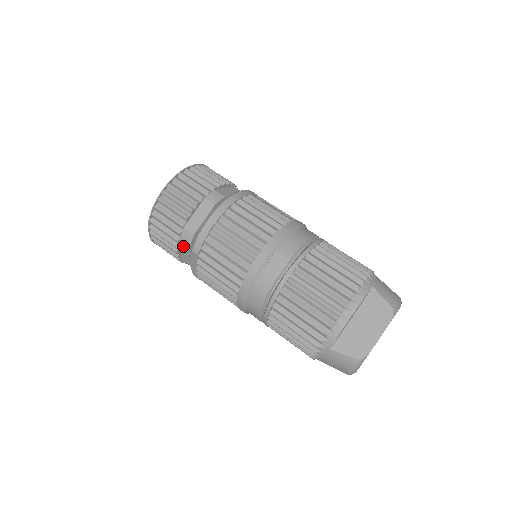
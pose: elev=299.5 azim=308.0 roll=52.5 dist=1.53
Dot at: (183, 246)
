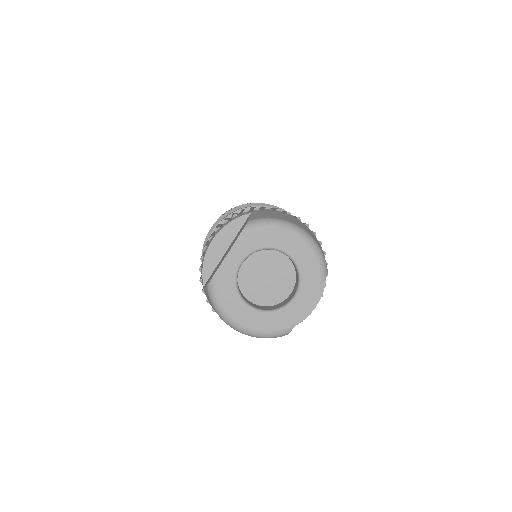
Dot at: occluded
